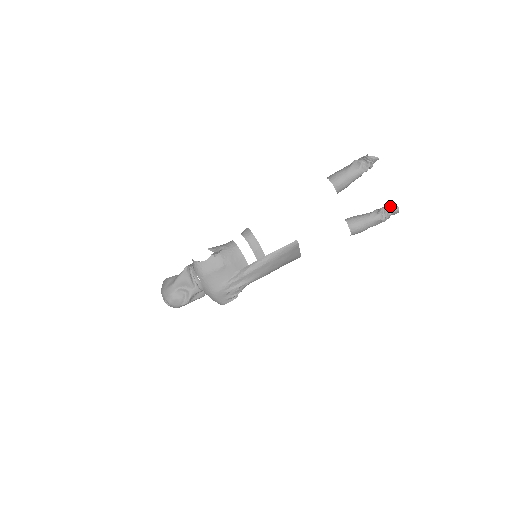
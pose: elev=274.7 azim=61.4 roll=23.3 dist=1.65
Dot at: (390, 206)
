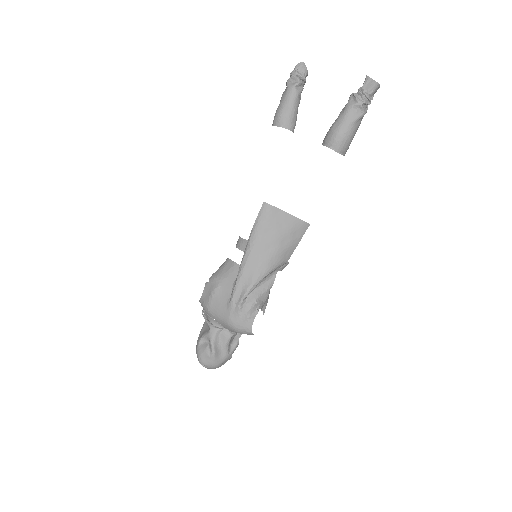
Dot at: occluded
